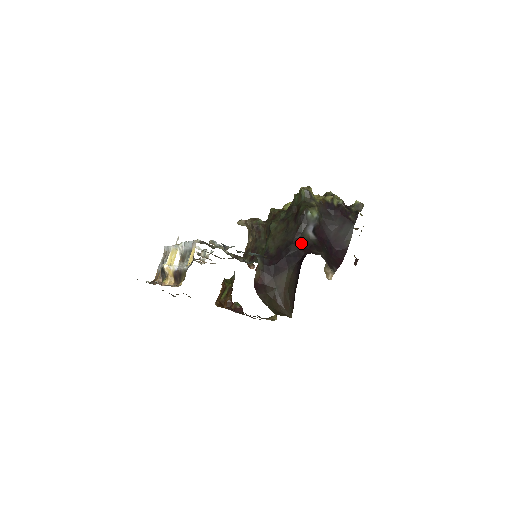
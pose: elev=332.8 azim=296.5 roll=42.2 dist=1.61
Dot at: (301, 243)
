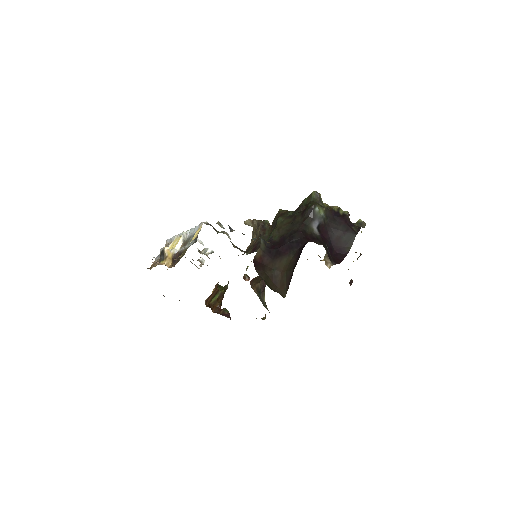
Dot at: (305, 233)
